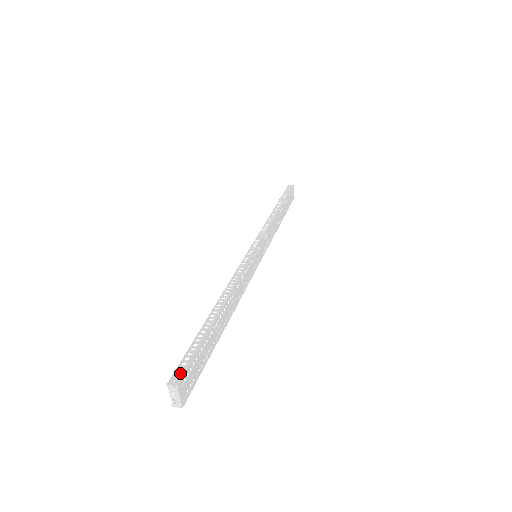
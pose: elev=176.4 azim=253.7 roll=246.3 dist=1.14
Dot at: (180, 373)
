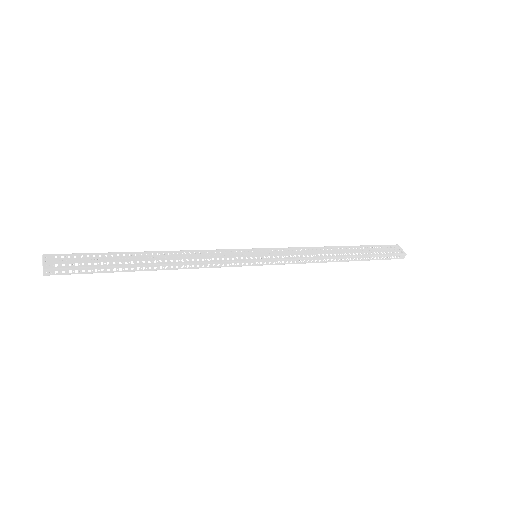
Dot at: (57, 256)
